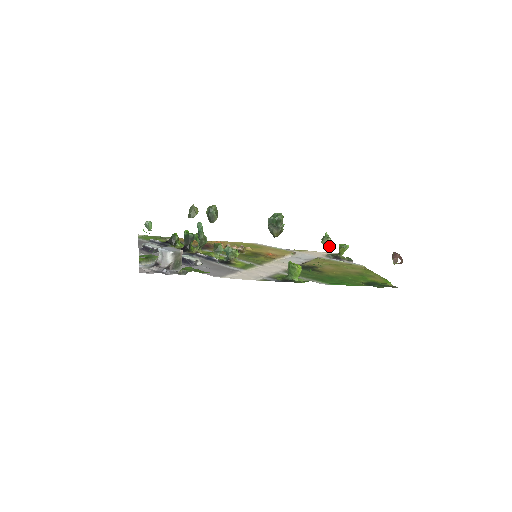
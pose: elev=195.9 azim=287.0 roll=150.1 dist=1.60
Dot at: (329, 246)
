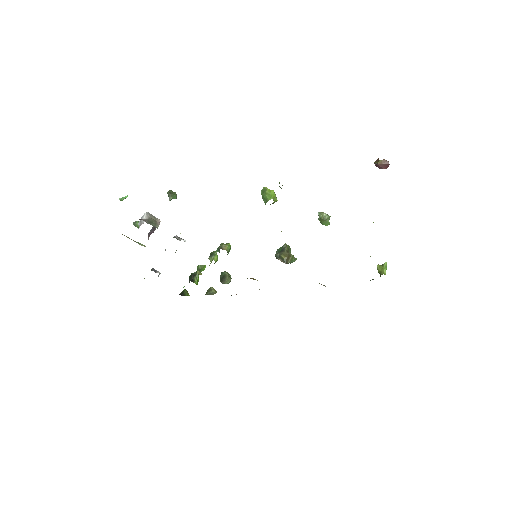
Dot at: (328, 219)
